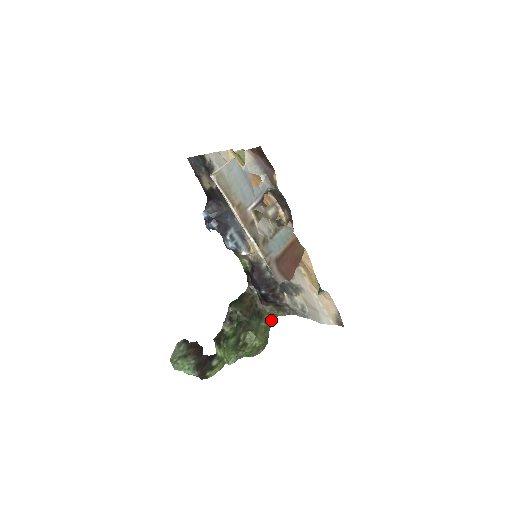
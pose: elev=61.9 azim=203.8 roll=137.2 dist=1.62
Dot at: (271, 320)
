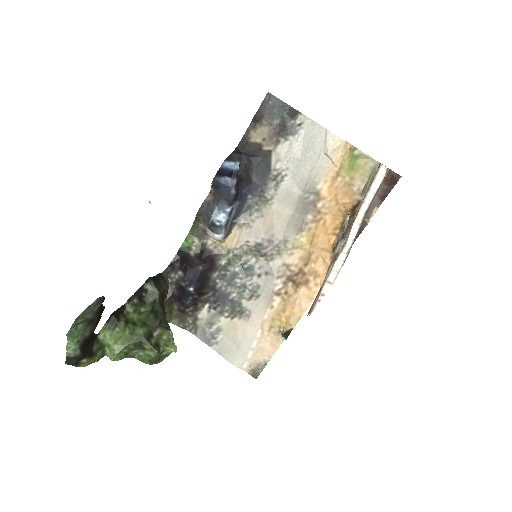
Dot at: occluded
